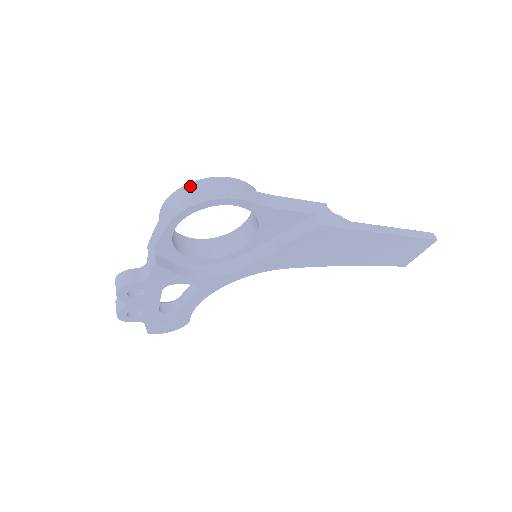
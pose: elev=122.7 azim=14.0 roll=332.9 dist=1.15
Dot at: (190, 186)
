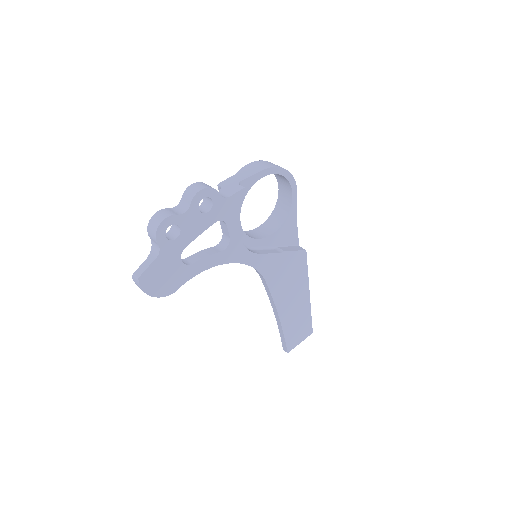
Dot at: occluded
